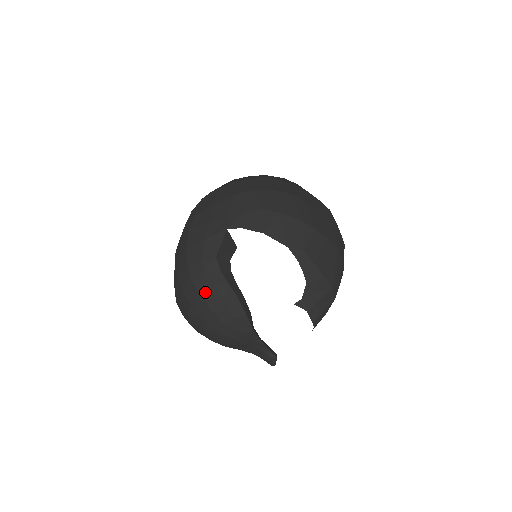
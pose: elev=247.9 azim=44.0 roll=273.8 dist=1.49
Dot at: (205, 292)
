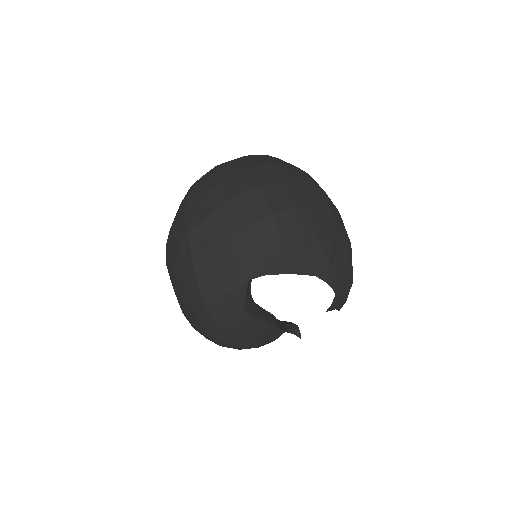
Dot at: (240, 334)
